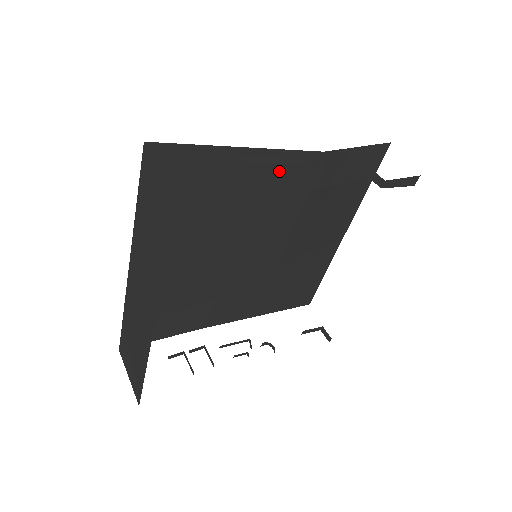
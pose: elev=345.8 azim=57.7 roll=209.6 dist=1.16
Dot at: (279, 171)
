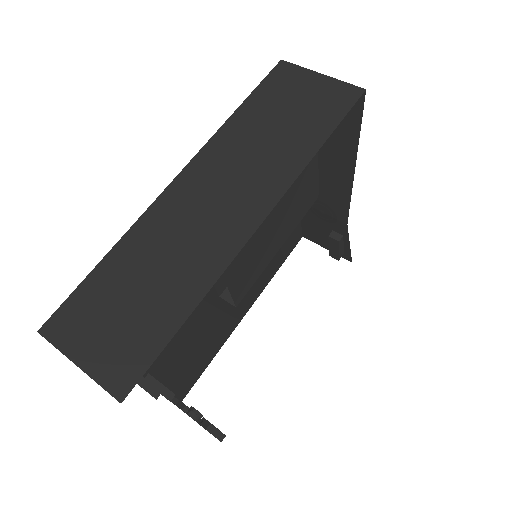
Dot at: (316, 172)
